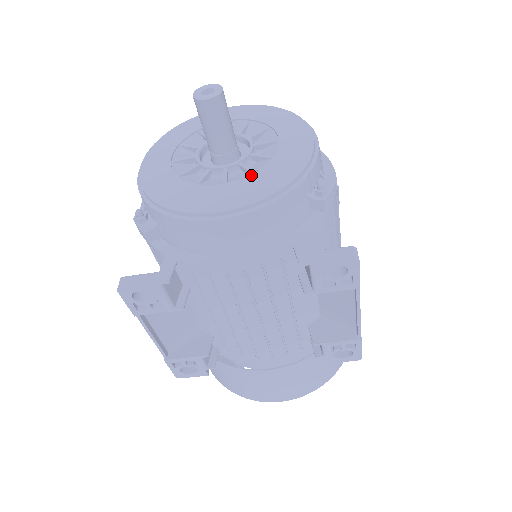
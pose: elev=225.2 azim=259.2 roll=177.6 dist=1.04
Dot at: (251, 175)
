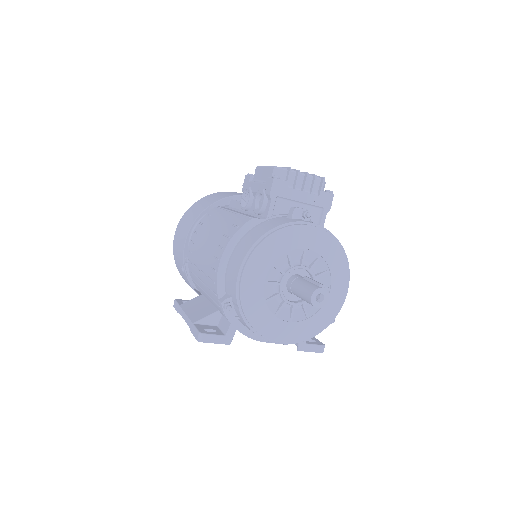
Dot at: (306, 320)
